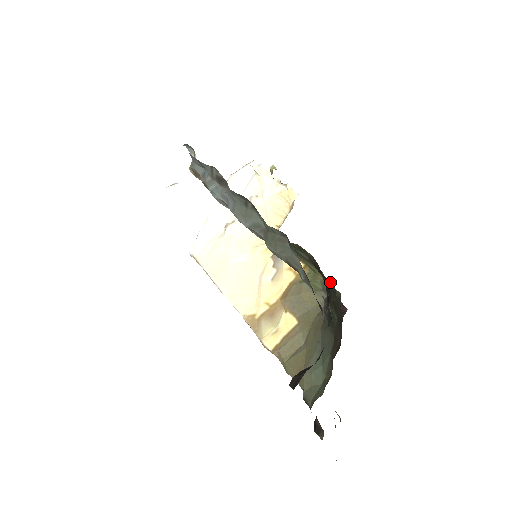
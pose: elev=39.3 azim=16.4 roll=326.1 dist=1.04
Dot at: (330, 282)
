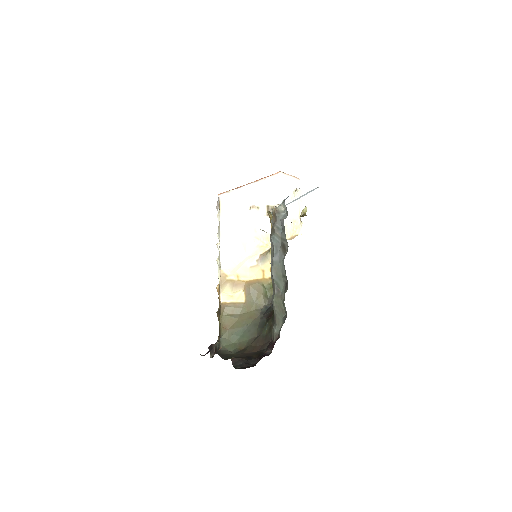
Dot at: occluded
